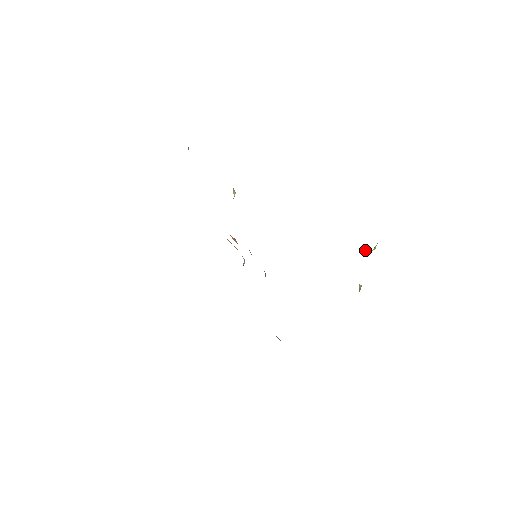
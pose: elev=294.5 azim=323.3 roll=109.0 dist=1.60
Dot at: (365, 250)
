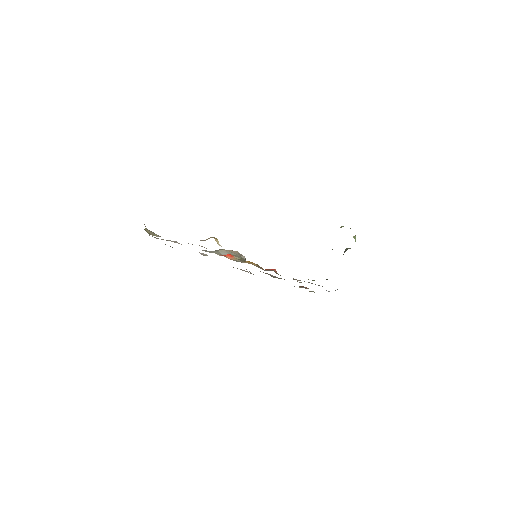
Dot at: occluded
